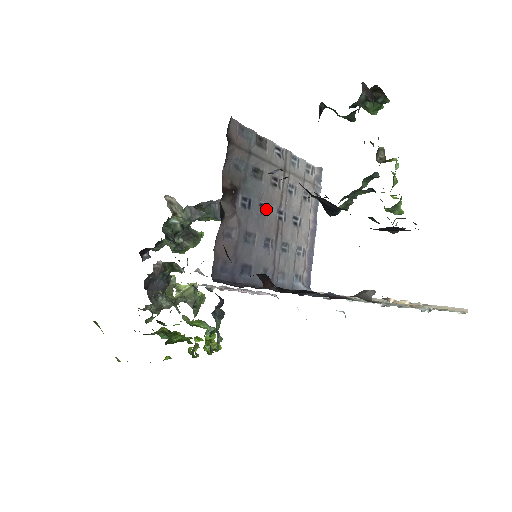
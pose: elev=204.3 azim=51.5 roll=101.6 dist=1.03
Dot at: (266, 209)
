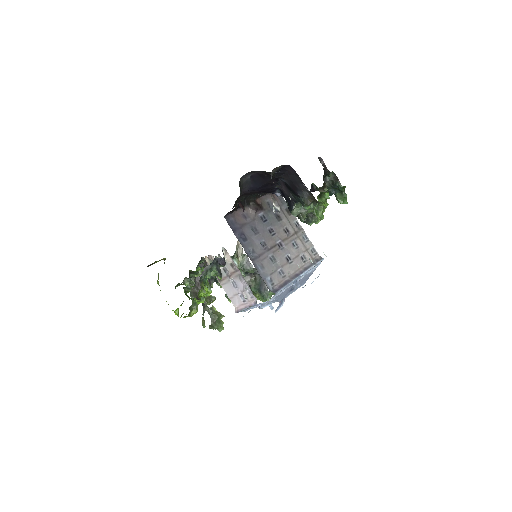
Dot at: (273, 233)
